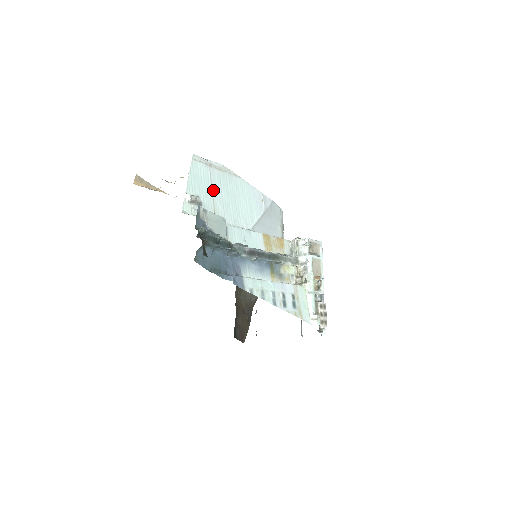
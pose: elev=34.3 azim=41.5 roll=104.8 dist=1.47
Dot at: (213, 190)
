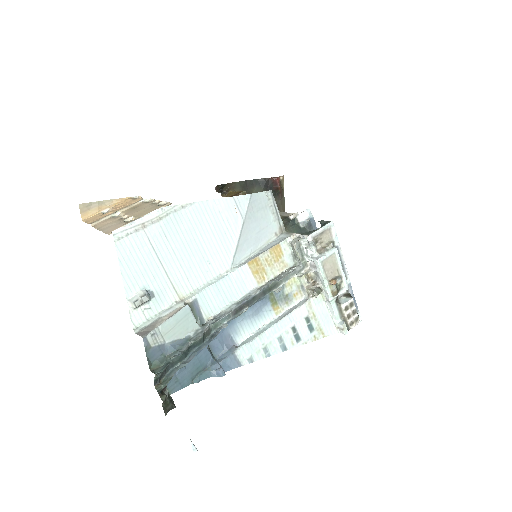
Dot at: (161, 259)
